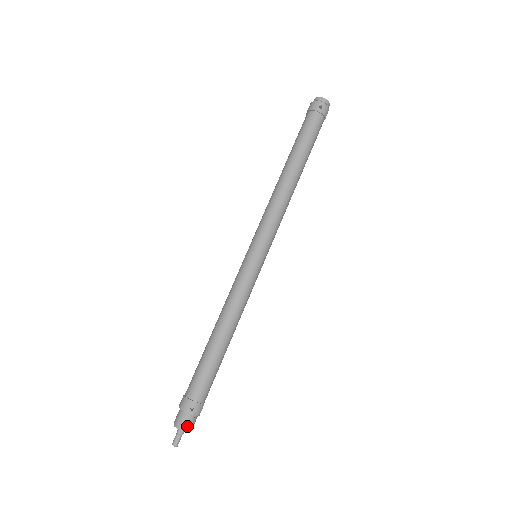
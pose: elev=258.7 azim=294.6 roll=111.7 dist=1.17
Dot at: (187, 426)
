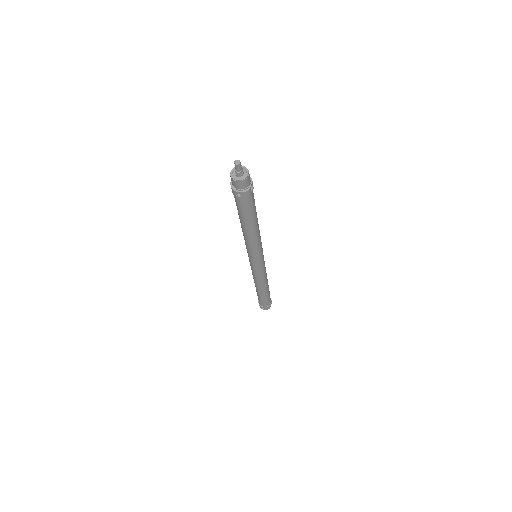
Dot at: (246, 170)
